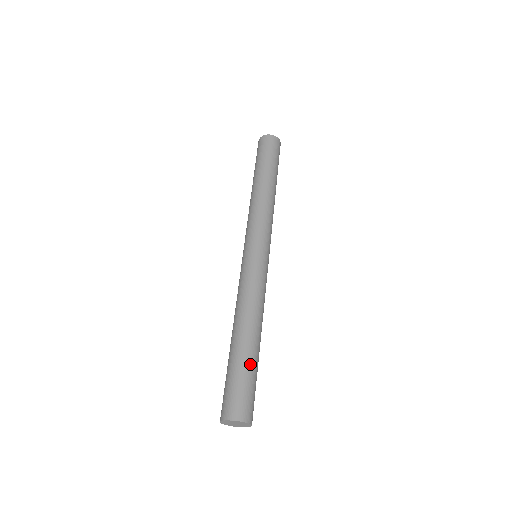
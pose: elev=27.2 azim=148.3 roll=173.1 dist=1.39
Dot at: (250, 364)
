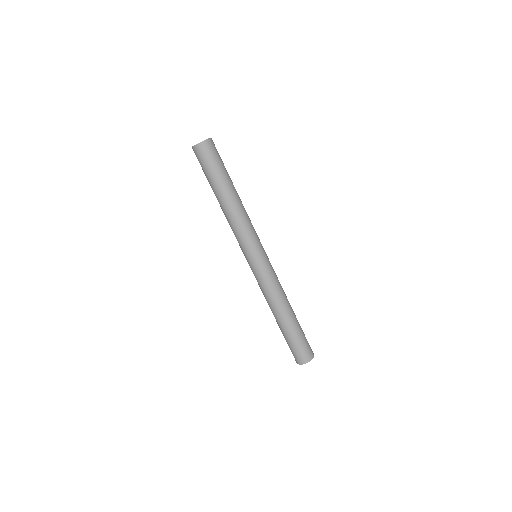
Dot at: (291, 334)
